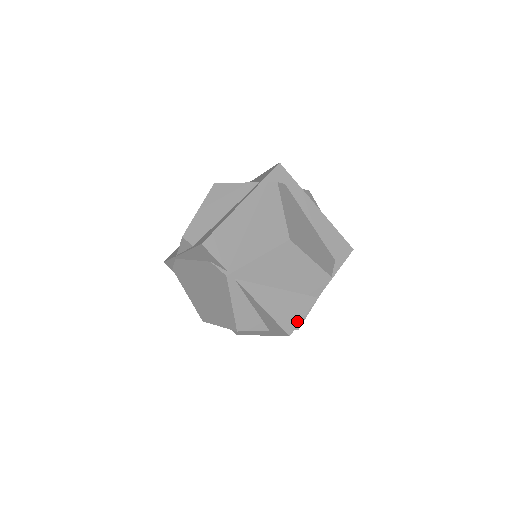
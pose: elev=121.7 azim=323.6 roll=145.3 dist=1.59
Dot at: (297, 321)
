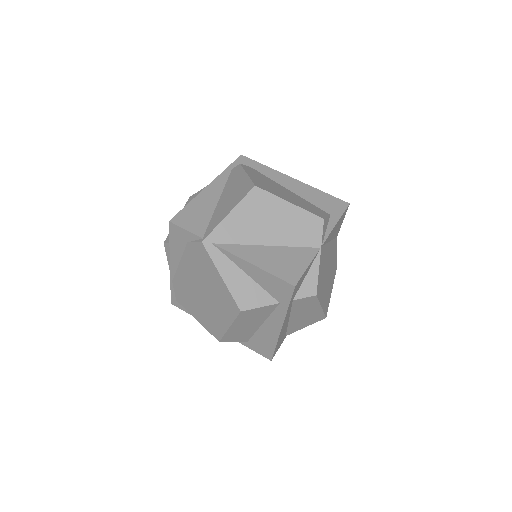
Dot at: (300, 271)
